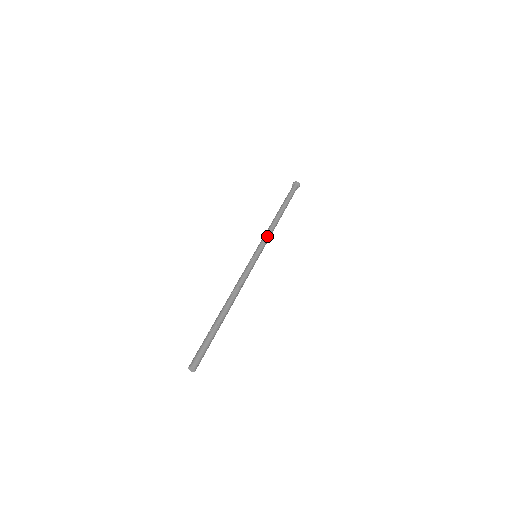
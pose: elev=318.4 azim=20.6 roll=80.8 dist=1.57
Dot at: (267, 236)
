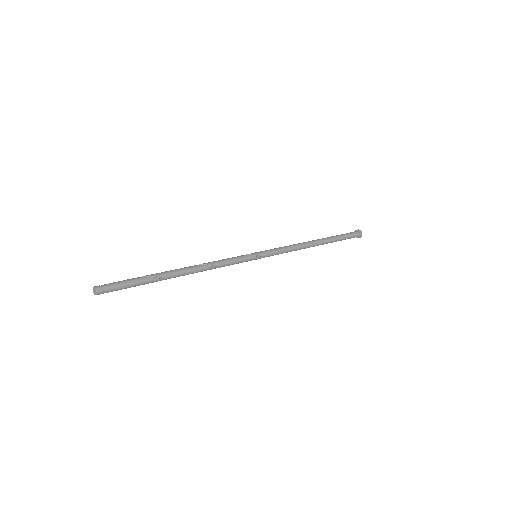
Dot at: (284, 249)
